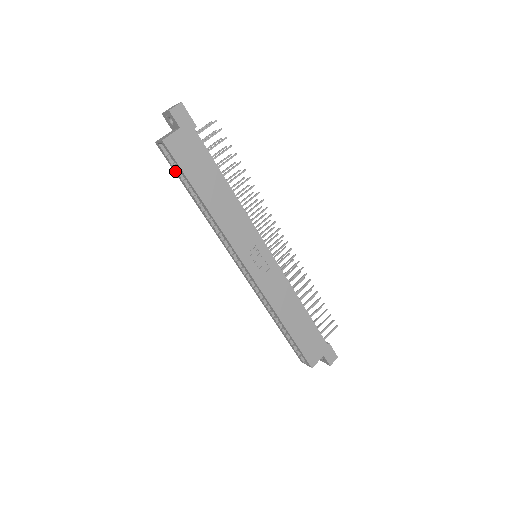
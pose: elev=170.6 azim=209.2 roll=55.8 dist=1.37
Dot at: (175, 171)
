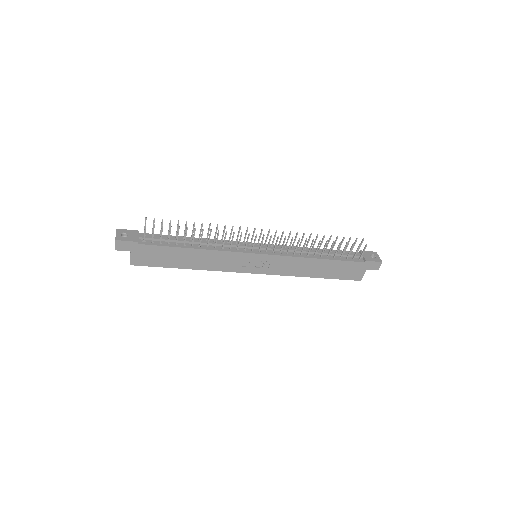
Dot at: occluded
